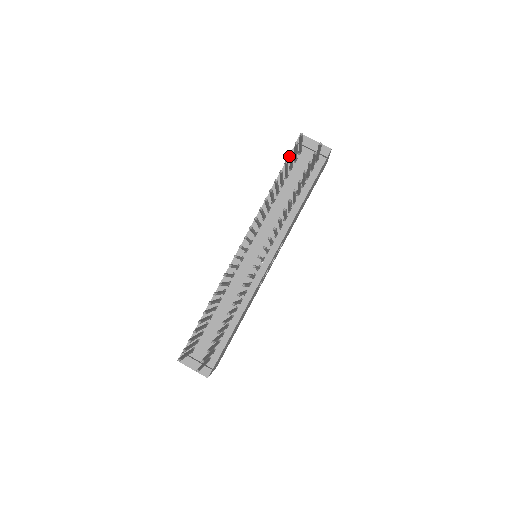
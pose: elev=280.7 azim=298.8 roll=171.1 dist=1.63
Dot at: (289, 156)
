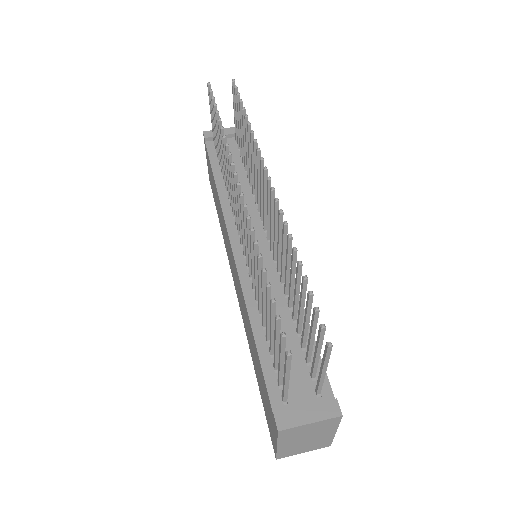
Dot at: (208, 153)
